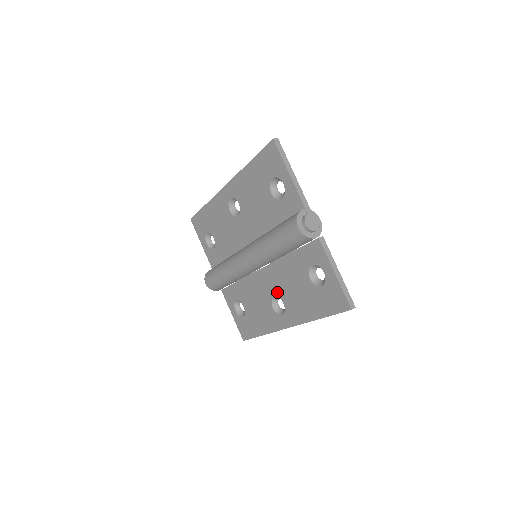
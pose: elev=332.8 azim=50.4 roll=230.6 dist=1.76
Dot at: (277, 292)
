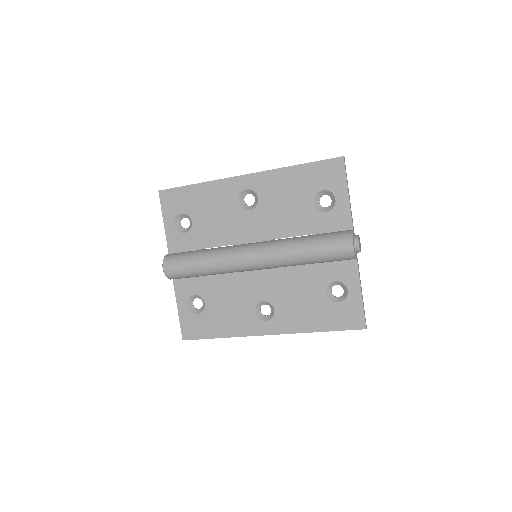
Dot at: (271, 297)
